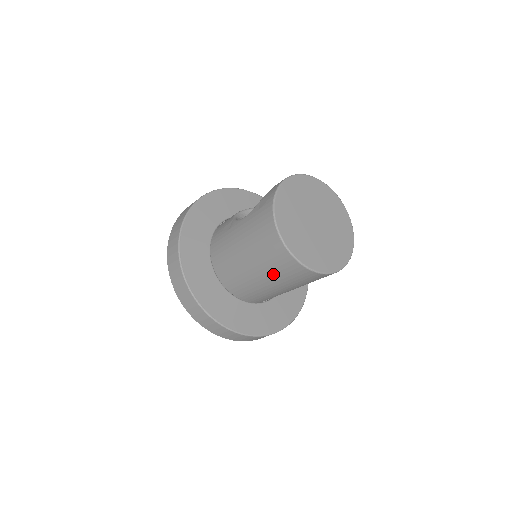
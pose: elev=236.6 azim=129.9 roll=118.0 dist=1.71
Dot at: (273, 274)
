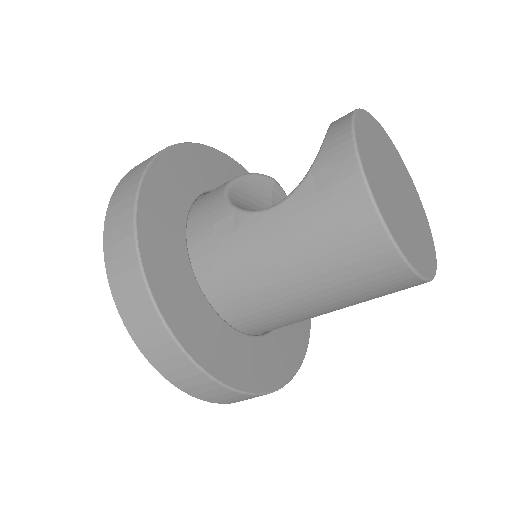
Dot at: (349, 298)
